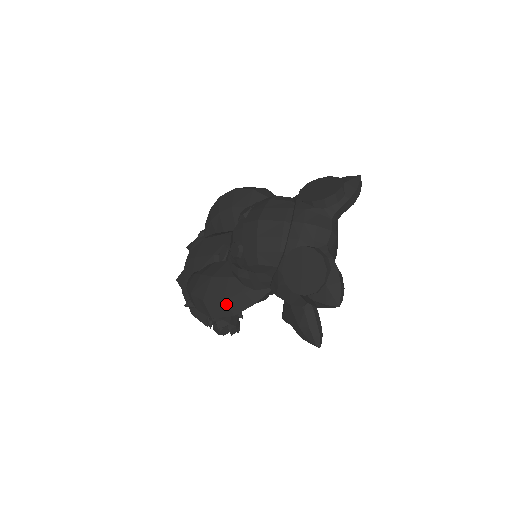
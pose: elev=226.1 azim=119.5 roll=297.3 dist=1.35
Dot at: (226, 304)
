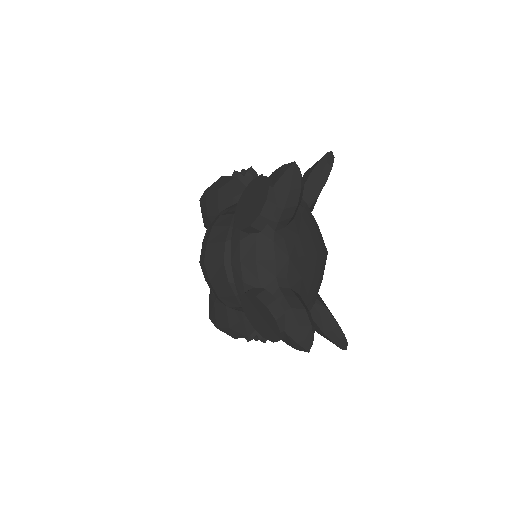
Dot at: (234, 331)
